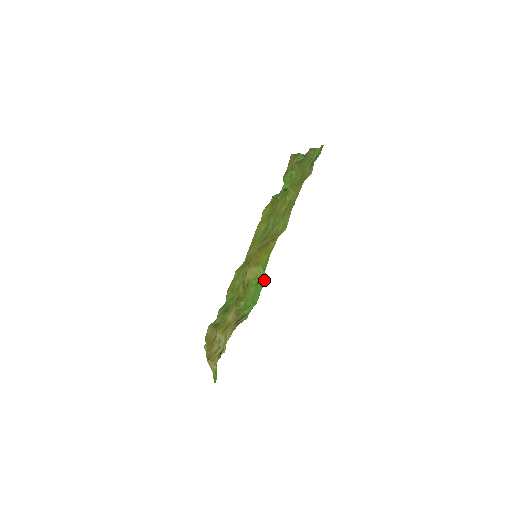
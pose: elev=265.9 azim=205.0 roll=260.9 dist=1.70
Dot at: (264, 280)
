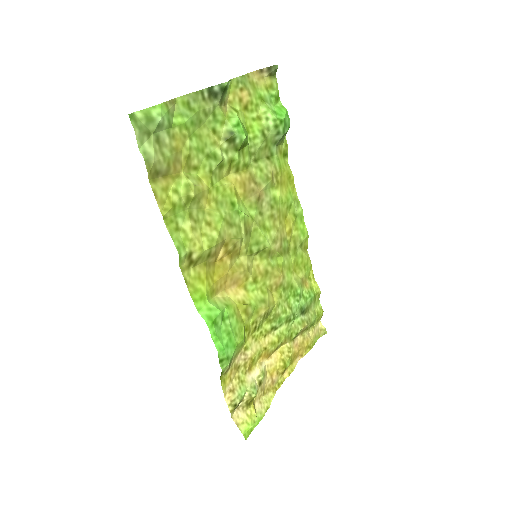
Dot at: (215, 318)
